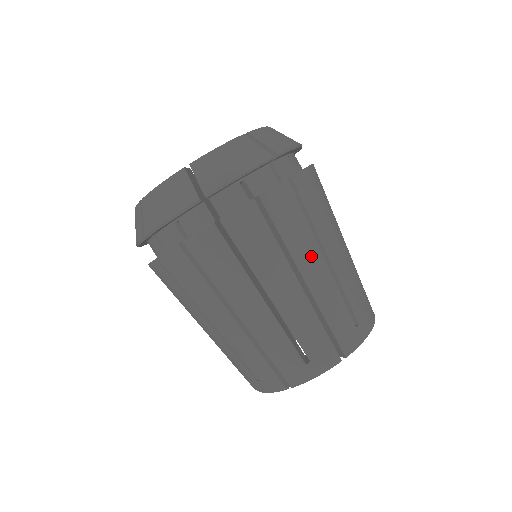
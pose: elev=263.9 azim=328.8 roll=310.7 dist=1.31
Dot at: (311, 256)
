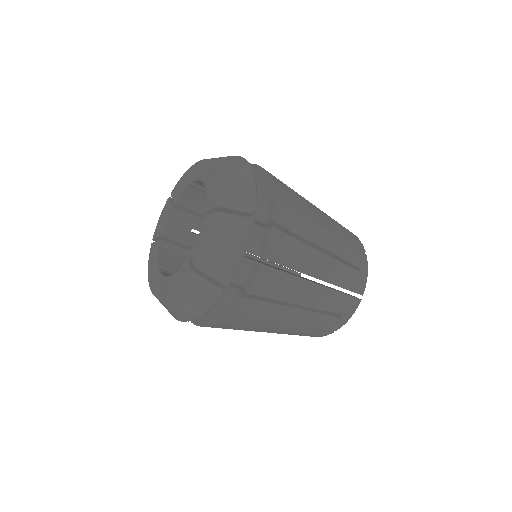
Dot at: (314, 261)
